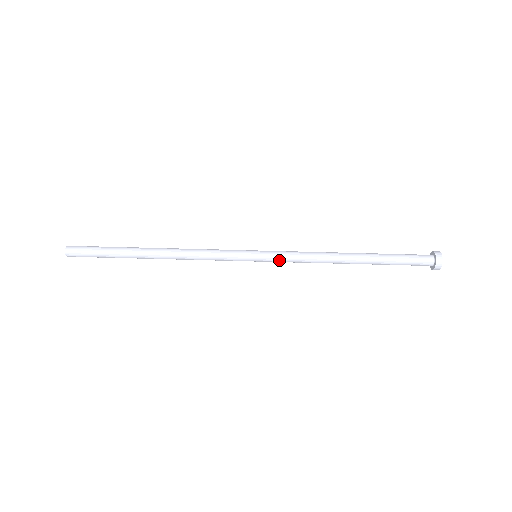
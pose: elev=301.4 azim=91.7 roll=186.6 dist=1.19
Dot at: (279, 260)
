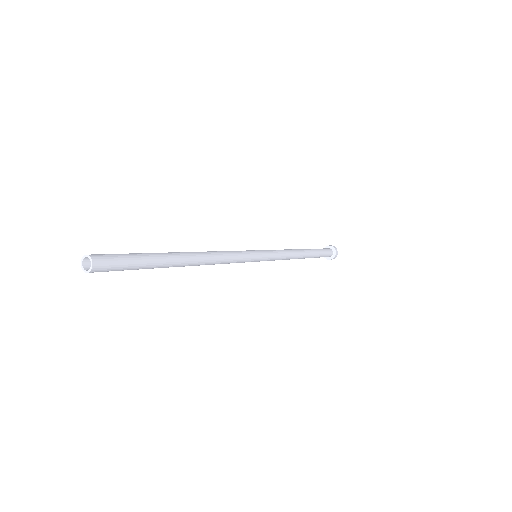
Dot at: (271, 251)
